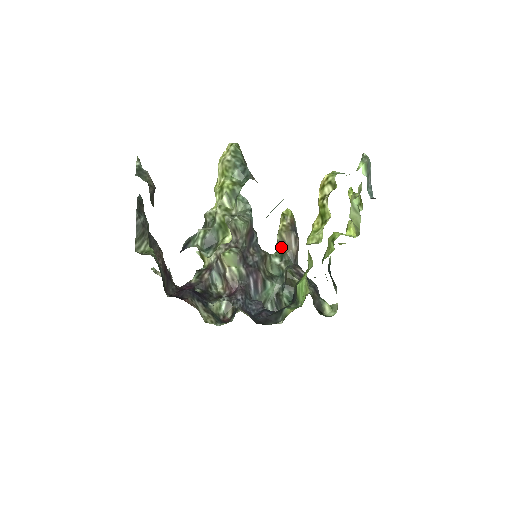
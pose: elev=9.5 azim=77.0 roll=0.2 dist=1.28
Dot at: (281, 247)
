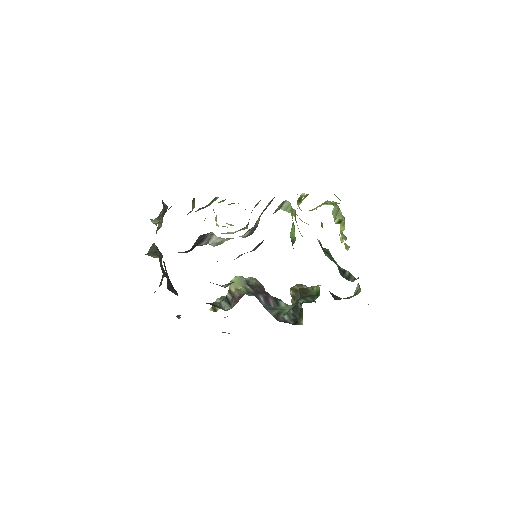
Dot at: (295, 295)
